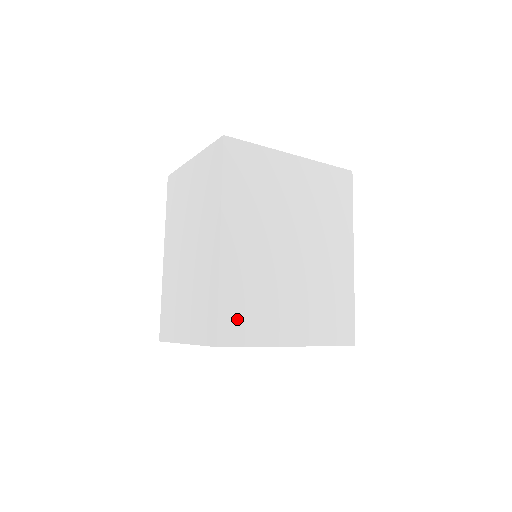
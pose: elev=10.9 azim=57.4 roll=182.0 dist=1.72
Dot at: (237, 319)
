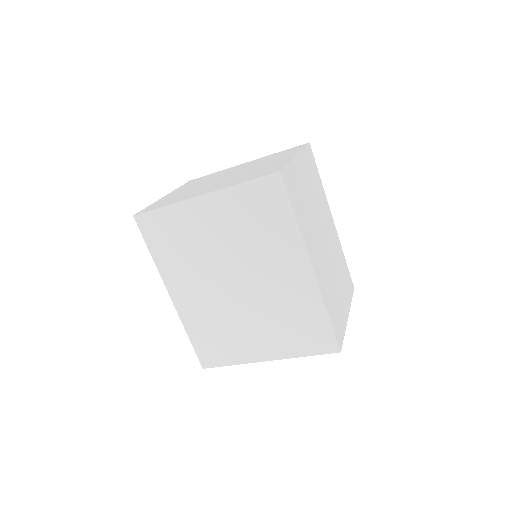
Dot at: (210, 349)
